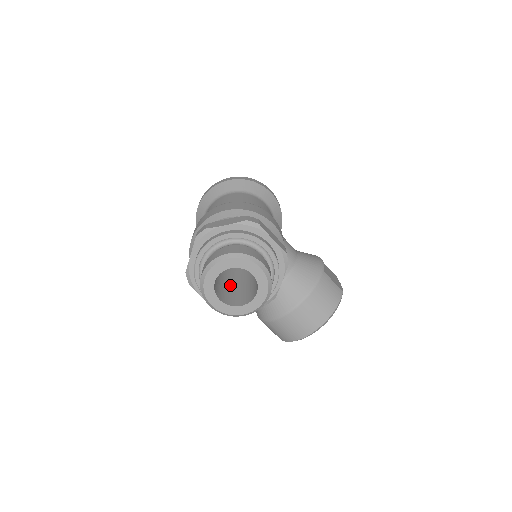
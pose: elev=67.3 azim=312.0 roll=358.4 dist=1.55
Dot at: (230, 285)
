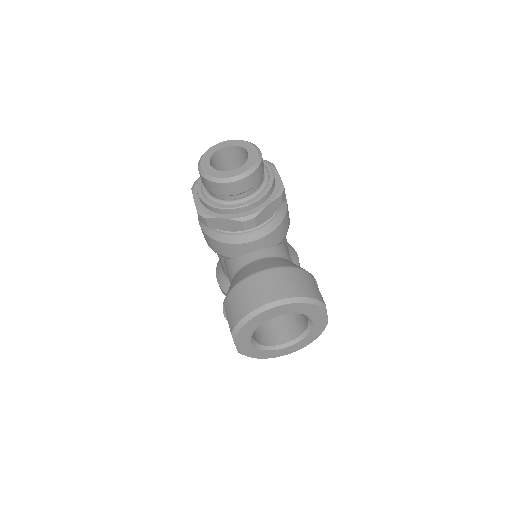
Dot at: occluded
